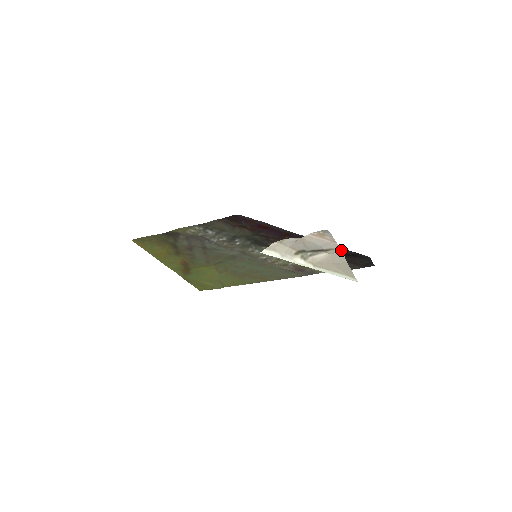
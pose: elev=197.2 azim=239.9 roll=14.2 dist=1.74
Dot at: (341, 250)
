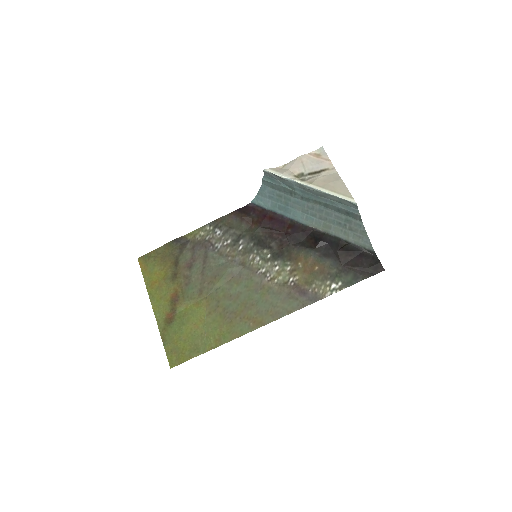
Dot at: occluded
